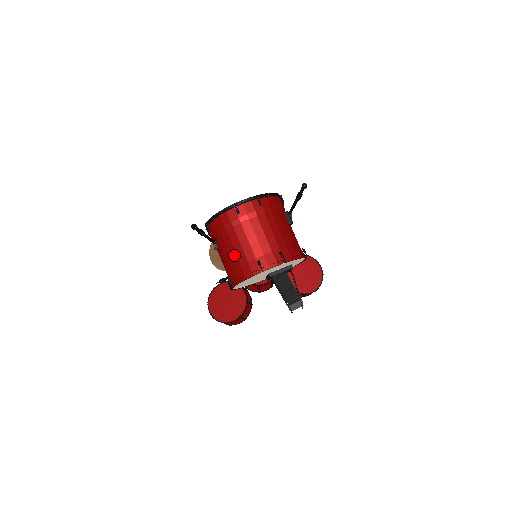
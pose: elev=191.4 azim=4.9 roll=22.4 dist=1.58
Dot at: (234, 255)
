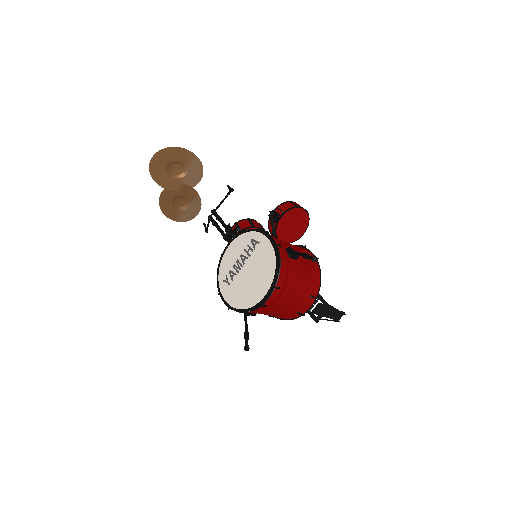
Dot at: (272, 315)
